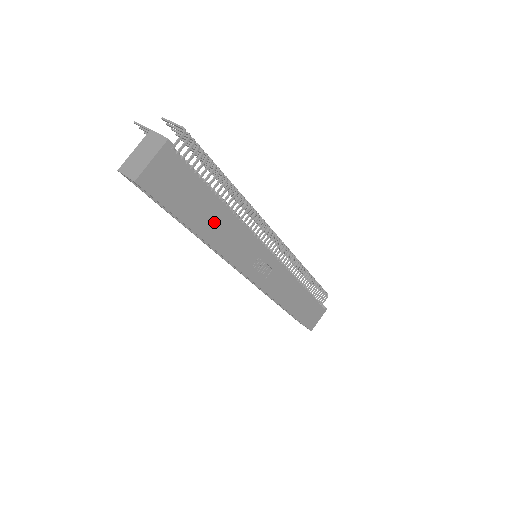
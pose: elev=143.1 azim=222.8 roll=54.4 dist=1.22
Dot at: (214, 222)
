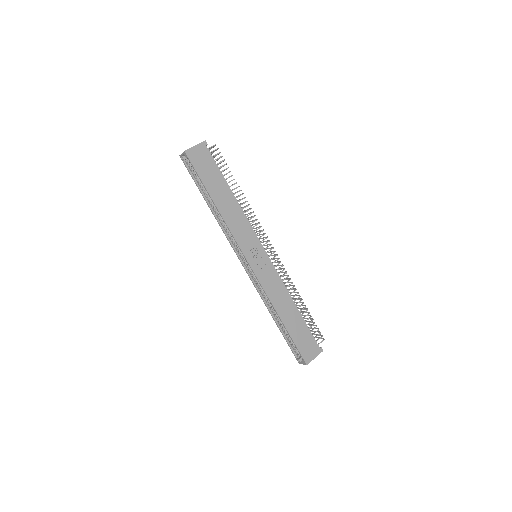
Dot at: (225, 200)
